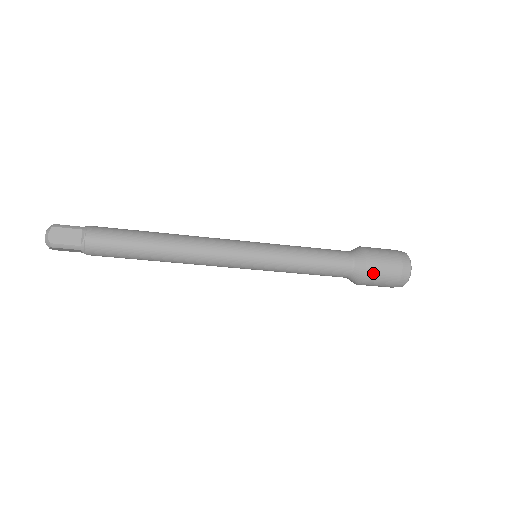
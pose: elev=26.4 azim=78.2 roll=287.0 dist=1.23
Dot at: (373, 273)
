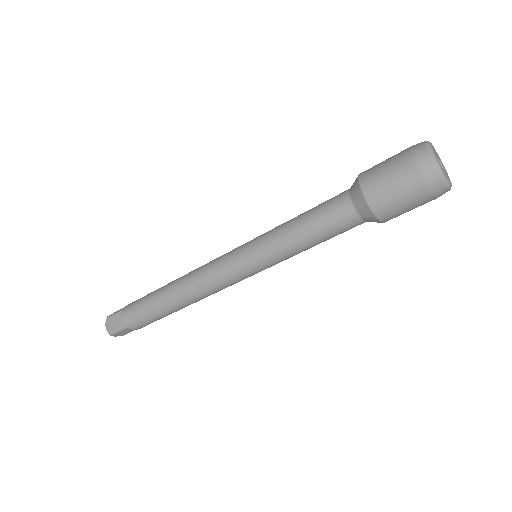
Dot at: (379, 198)
